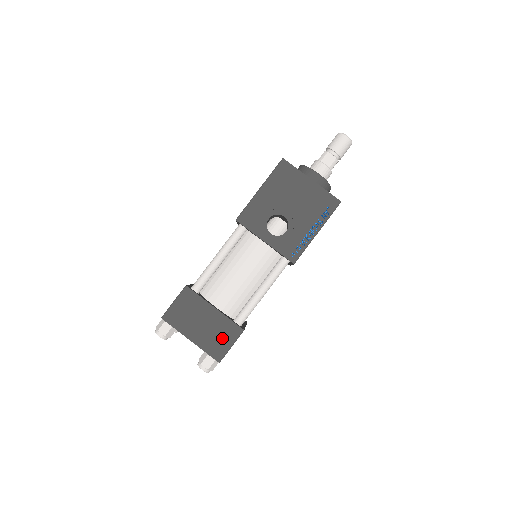
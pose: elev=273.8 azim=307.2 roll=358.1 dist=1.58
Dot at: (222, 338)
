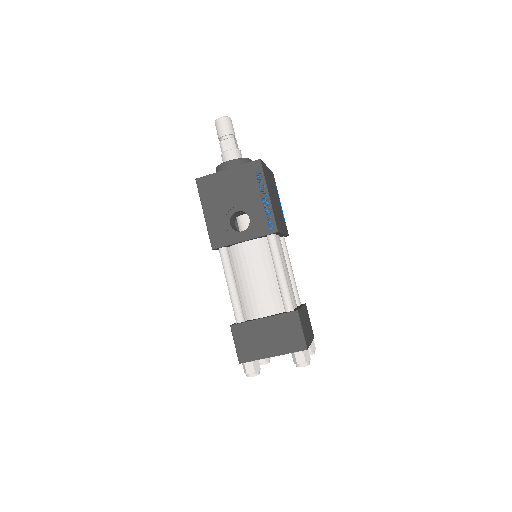
Dot at: (290, 332)
